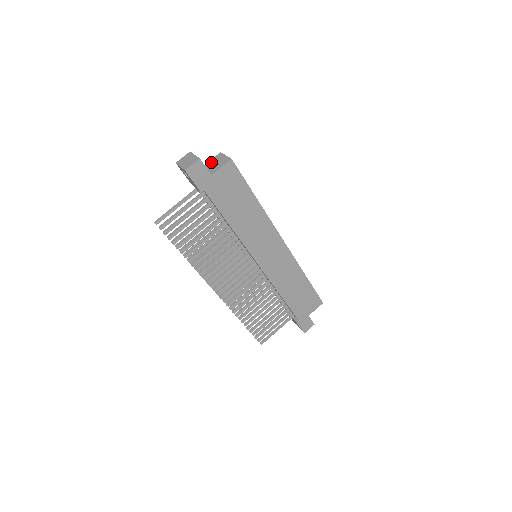
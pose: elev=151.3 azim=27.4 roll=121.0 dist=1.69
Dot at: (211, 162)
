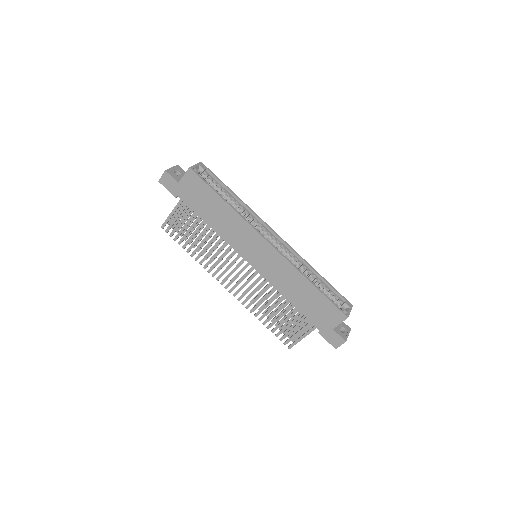
Dot at: occluded
